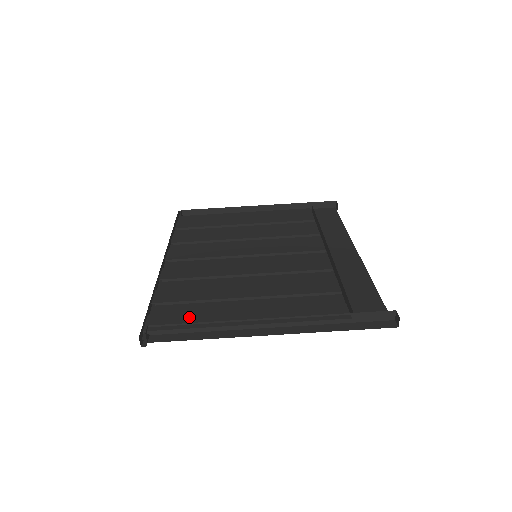
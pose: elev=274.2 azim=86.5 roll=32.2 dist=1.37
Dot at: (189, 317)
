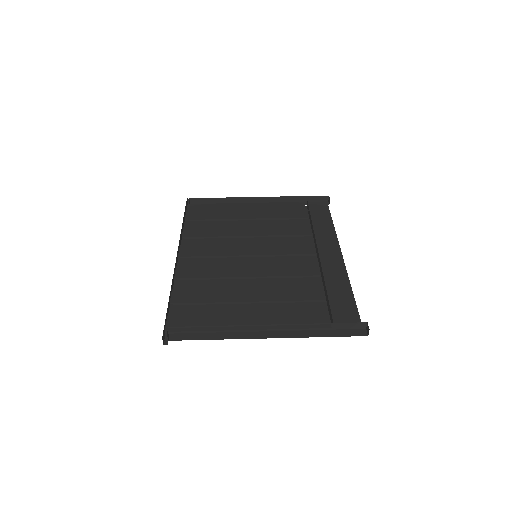
Dot at: (201, 320)
